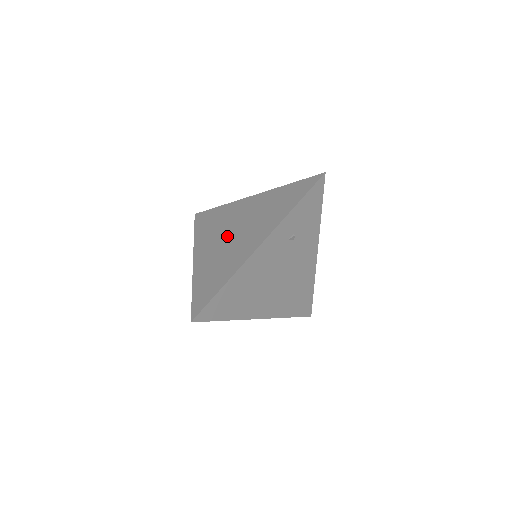
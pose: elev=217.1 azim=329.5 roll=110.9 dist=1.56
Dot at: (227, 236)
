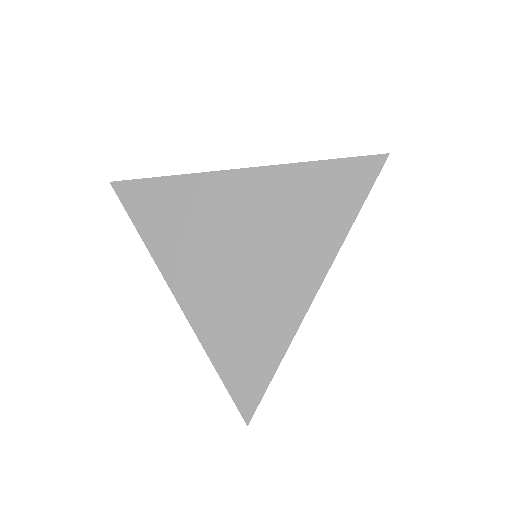
Dot at: (230, 258)
